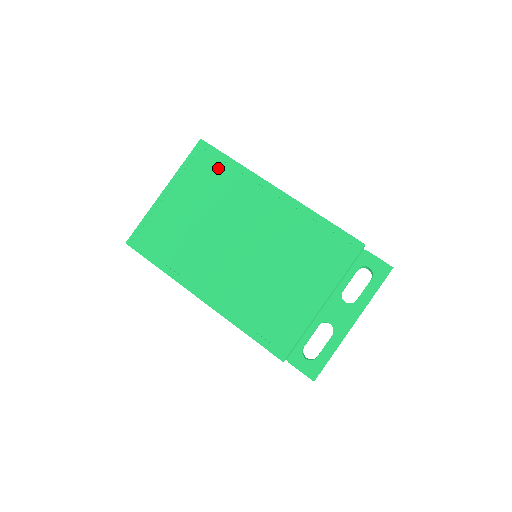
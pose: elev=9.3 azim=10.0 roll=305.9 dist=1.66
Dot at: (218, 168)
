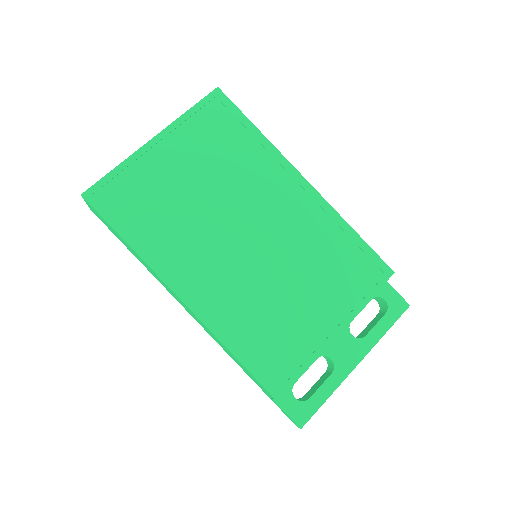
Dot at: (234, 131)
